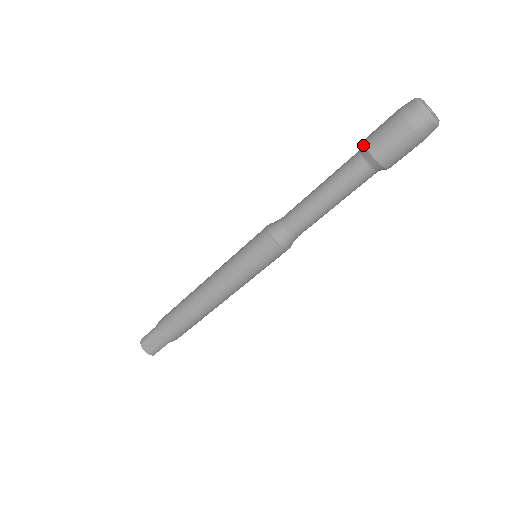
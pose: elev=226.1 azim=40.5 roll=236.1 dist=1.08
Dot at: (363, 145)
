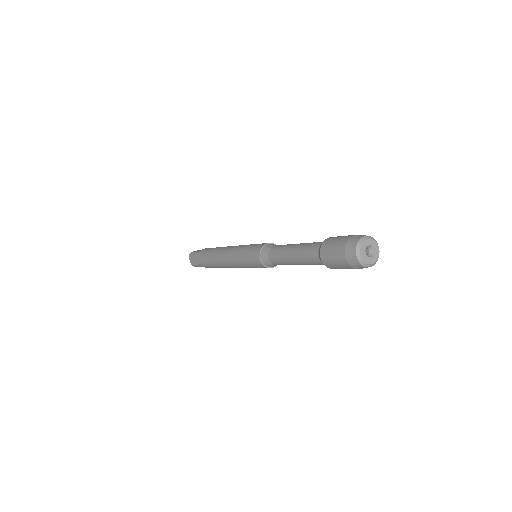
Dot at: (322, 243)
